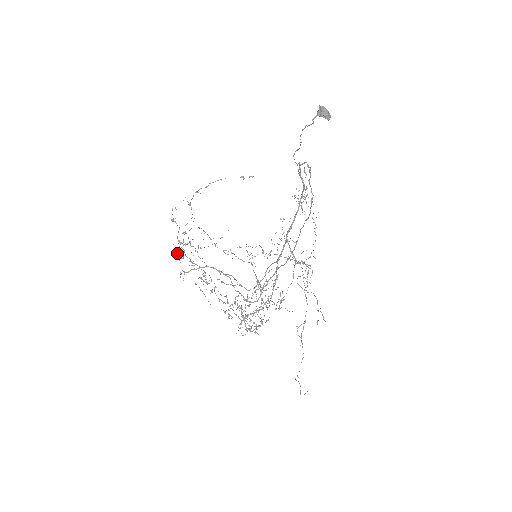
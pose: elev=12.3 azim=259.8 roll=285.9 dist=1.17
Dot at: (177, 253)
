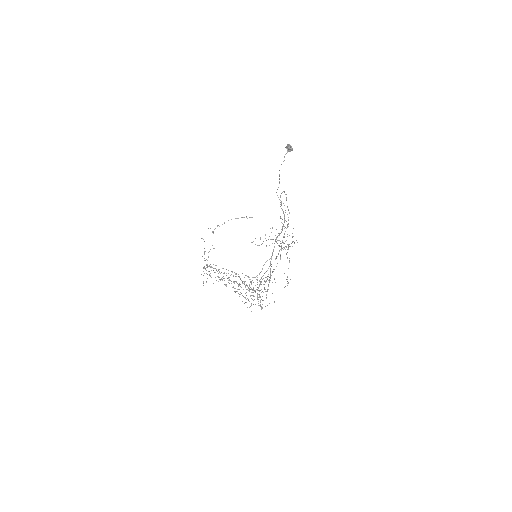
Dot at: (204, 258)
